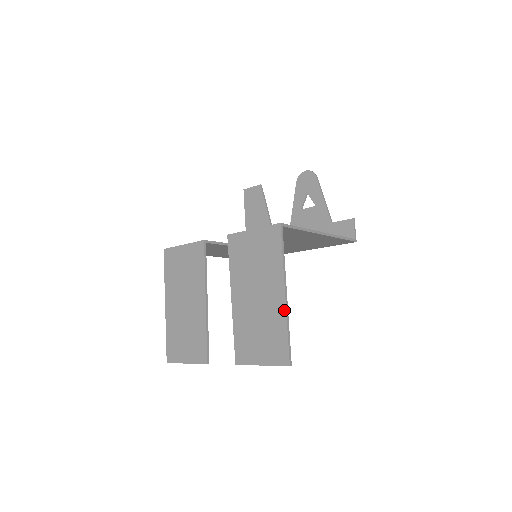
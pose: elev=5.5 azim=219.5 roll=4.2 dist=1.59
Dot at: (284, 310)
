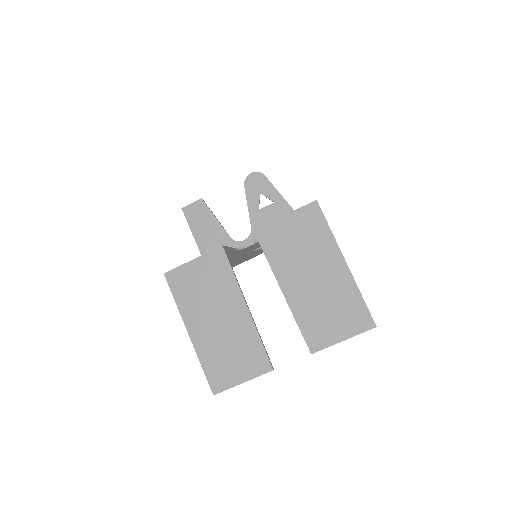
Dot at: (351, 278)
